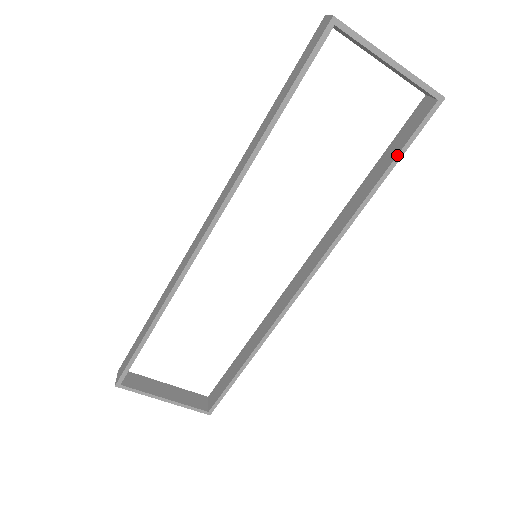
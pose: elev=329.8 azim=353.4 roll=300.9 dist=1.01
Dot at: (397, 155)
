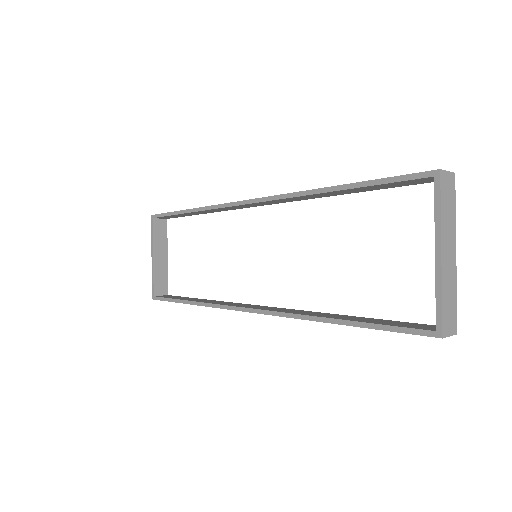
Dot at: (371, 323)
